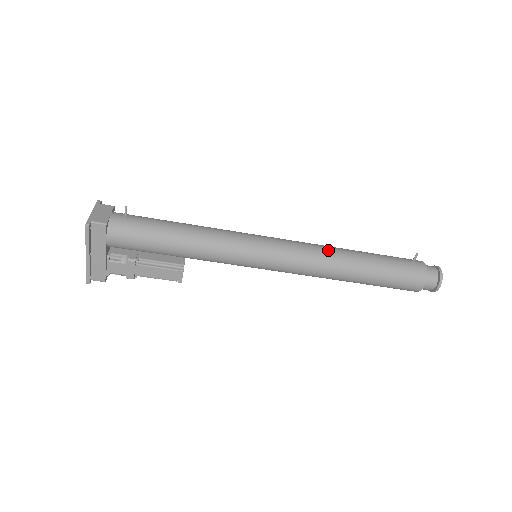
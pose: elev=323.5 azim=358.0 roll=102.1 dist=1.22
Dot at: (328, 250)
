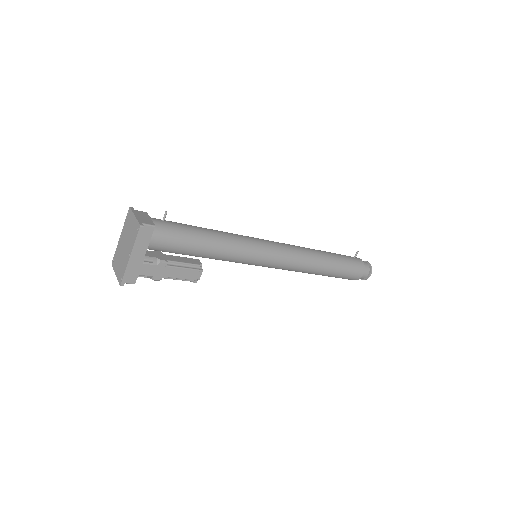
Dot at: (306, 249)
